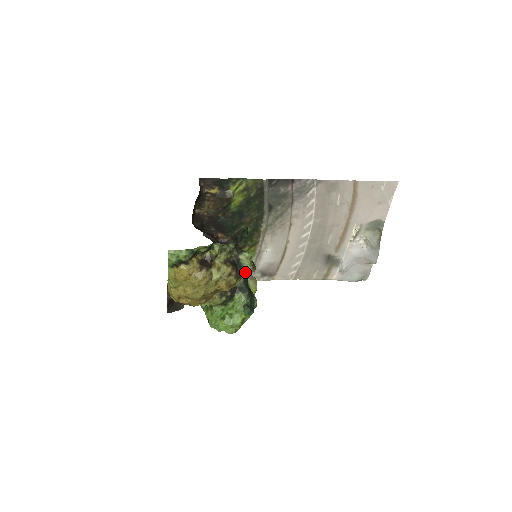
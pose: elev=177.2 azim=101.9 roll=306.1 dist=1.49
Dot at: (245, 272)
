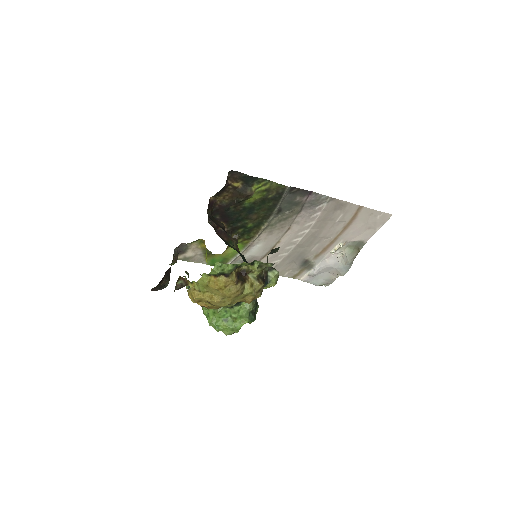
Dot at: occluded
